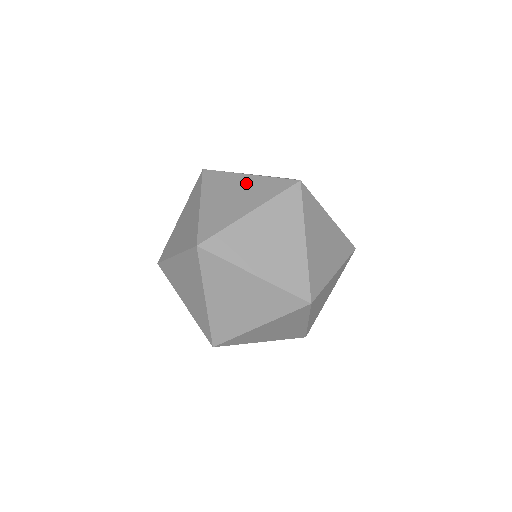
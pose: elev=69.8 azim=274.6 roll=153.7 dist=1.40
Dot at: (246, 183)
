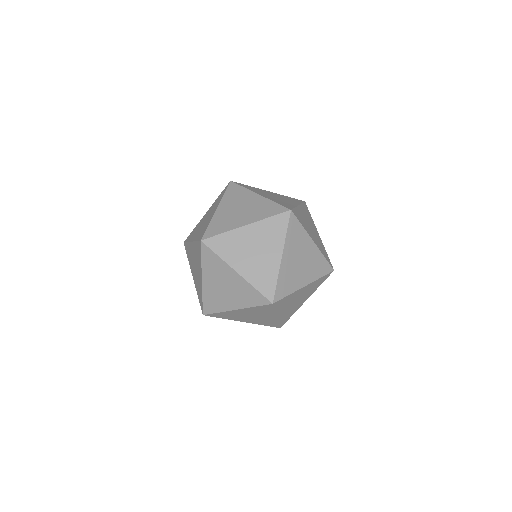
Dot at: (311, 252)
